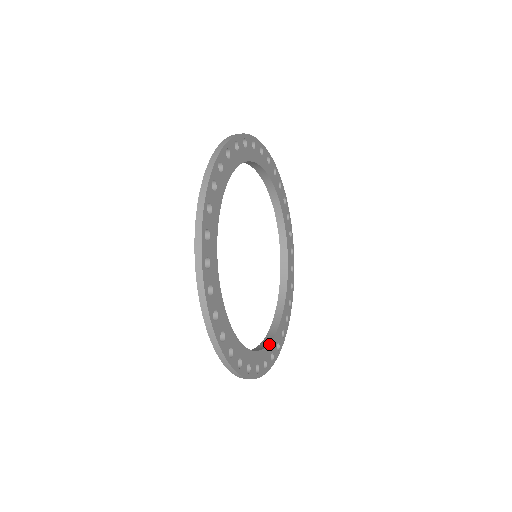
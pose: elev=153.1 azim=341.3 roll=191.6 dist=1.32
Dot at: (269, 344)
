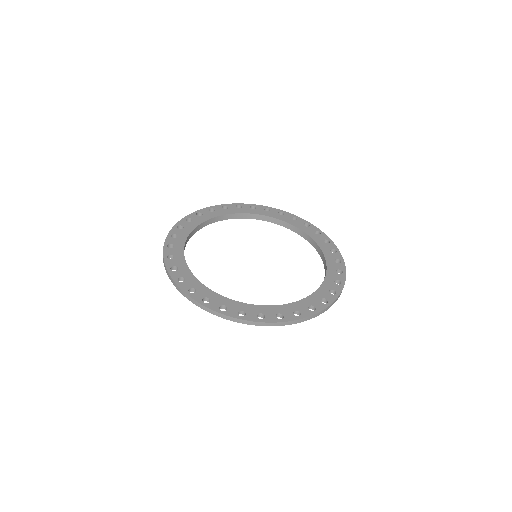
Dot at: (257, 306)
